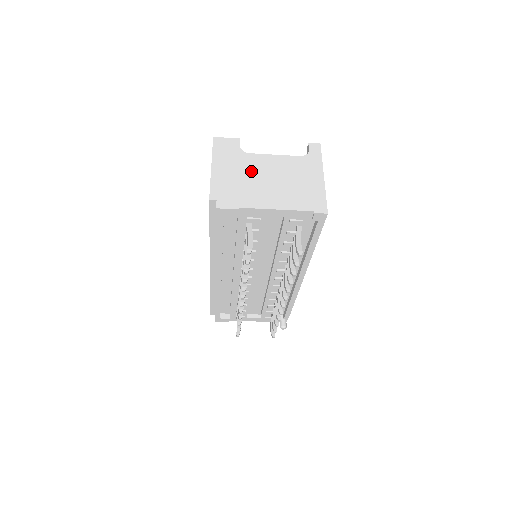
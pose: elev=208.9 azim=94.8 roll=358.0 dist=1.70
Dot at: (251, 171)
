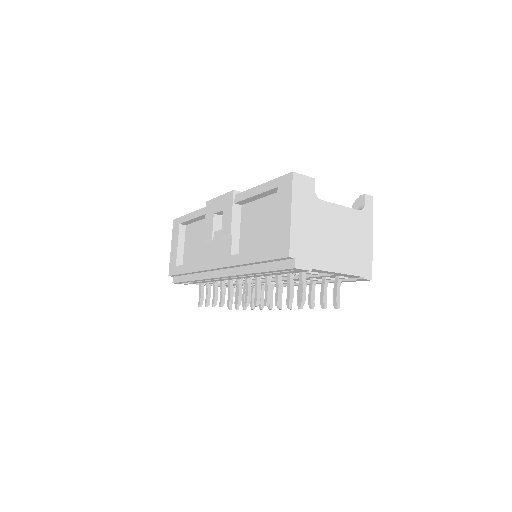
Dot at: (322, 224)
